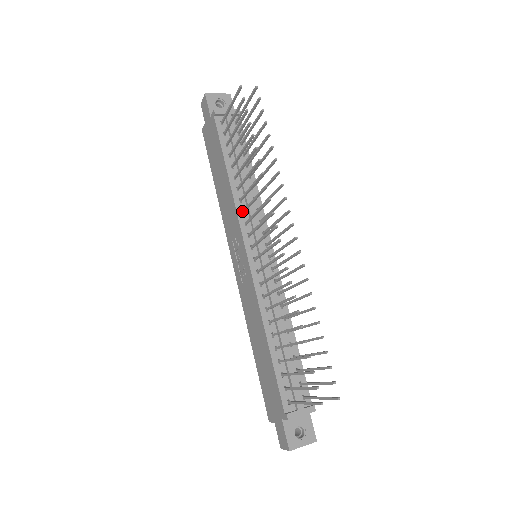
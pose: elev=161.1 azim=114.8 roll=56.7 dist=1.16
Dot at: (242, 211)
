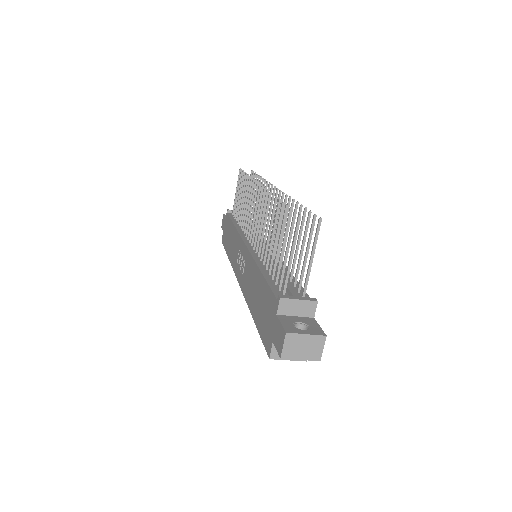
Dot at: (243, 232)
